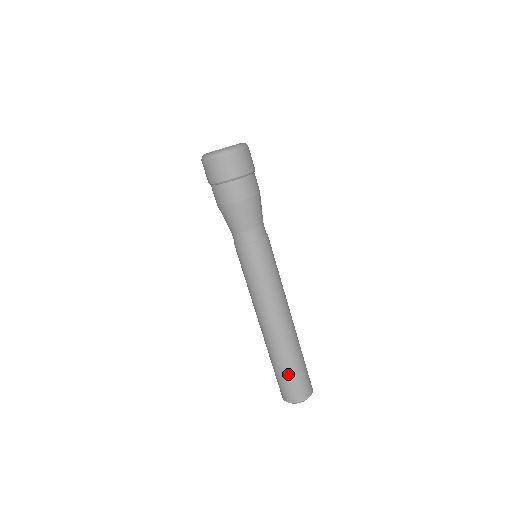
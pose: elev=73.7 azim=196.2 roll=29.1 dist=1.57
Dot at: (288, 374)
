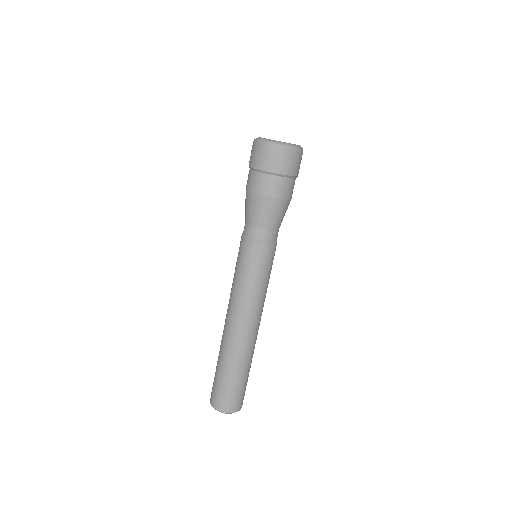
Dot at: (234, 382)
